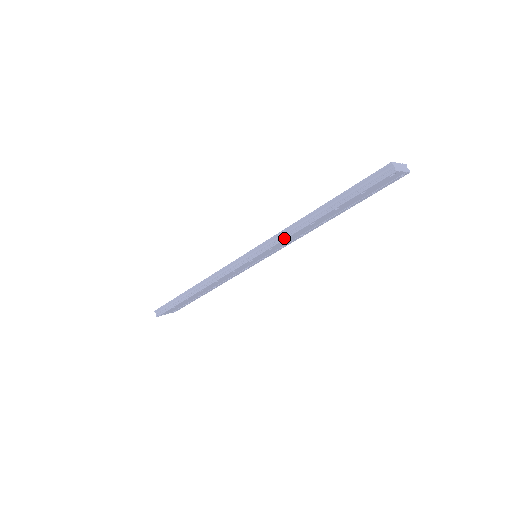
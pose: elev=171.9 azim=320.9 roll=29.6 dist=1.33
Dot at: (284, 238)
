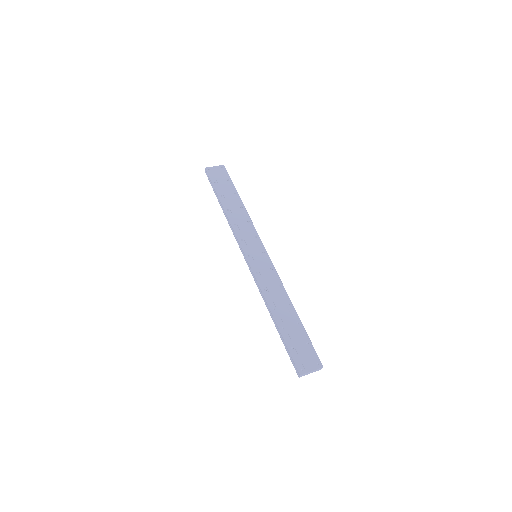
Dot at: (260, 291)
